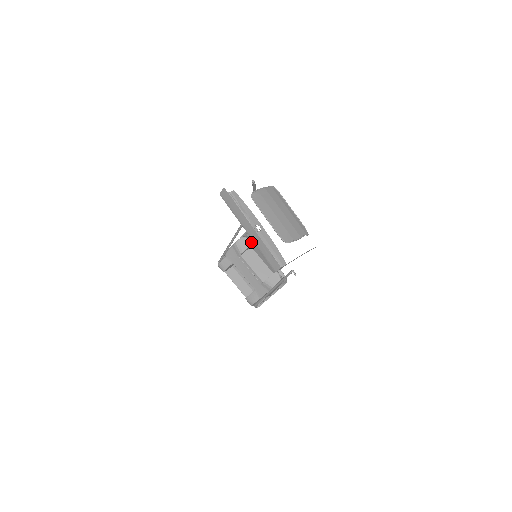
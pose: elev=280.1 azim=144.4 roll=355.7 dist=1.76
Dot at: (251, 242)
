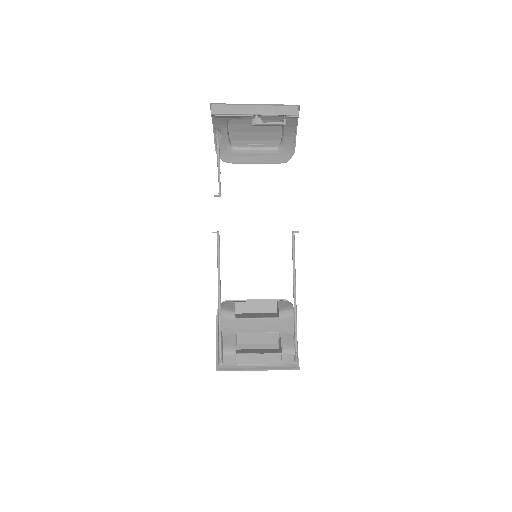
Dot at: (232, 301)
